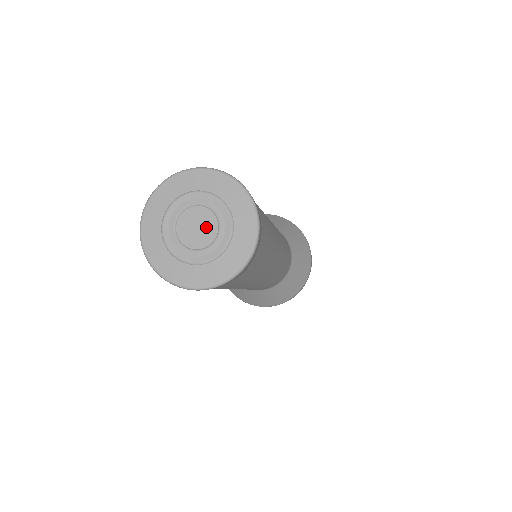
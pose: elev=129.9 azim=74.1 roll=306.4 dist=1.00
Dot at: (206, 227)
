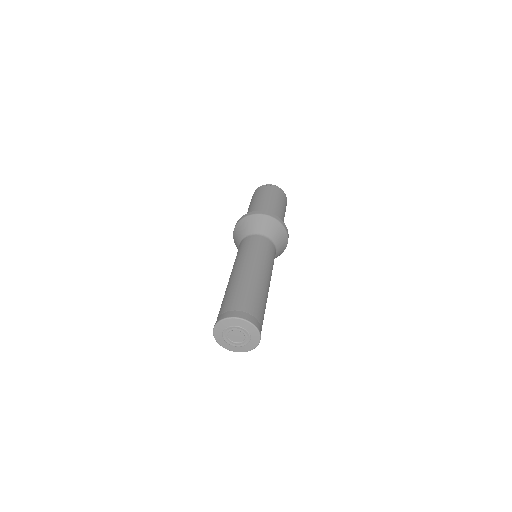
Dot at: (240, 337)
